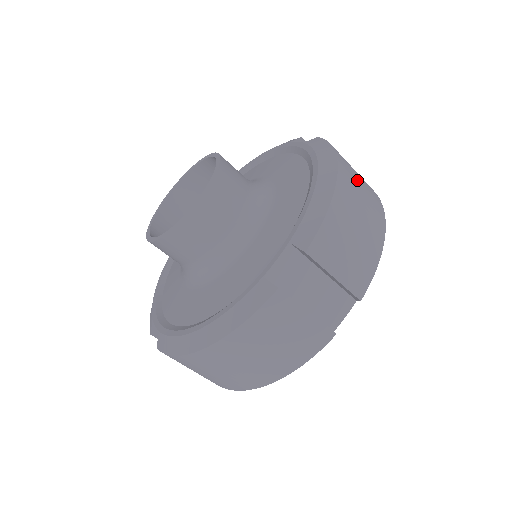
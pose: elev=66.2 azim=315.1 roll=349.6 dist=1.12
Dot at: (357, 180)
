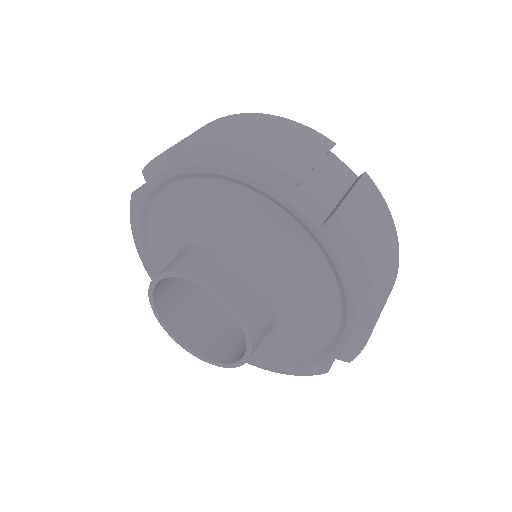
Dot at: (384, 264)
